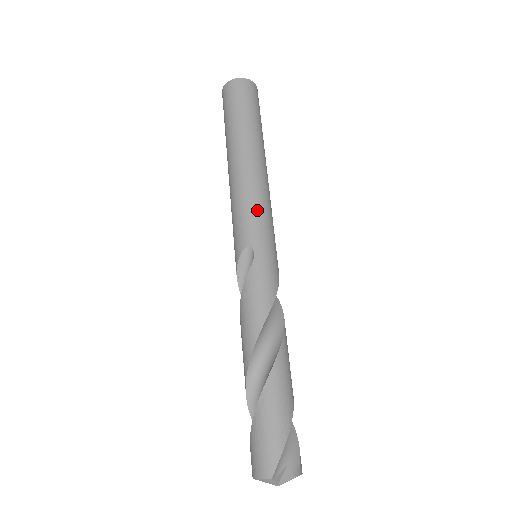
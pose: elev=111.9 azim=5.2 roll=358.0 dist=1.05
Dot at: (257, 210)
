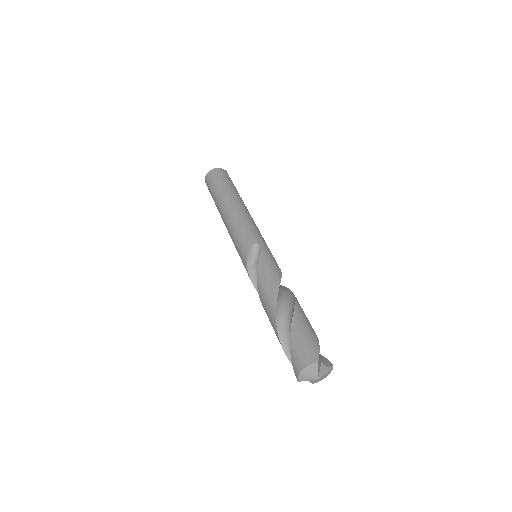
Dot at: (254, 227)
